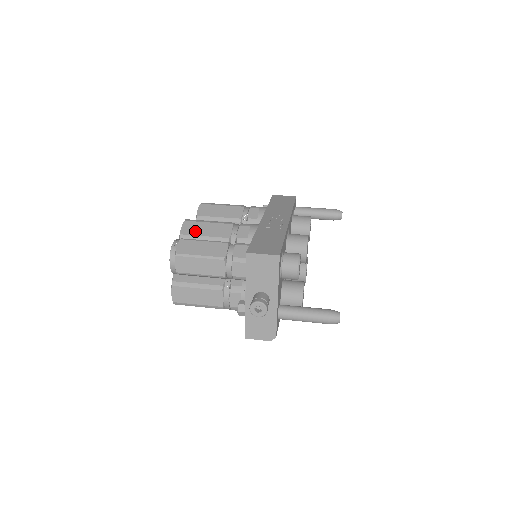
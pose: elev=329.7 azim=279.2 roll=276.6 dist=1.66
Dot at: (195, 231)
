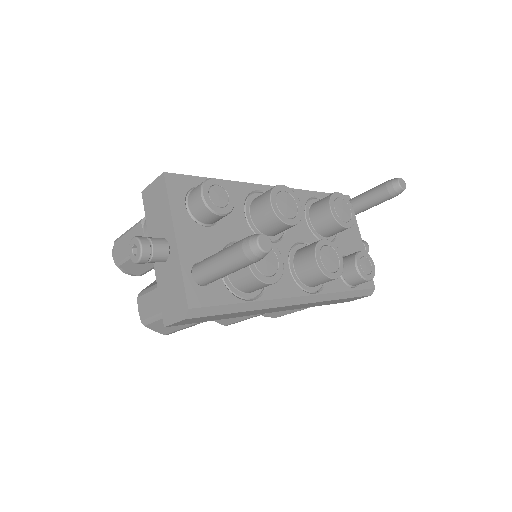
Dot at: occluded
